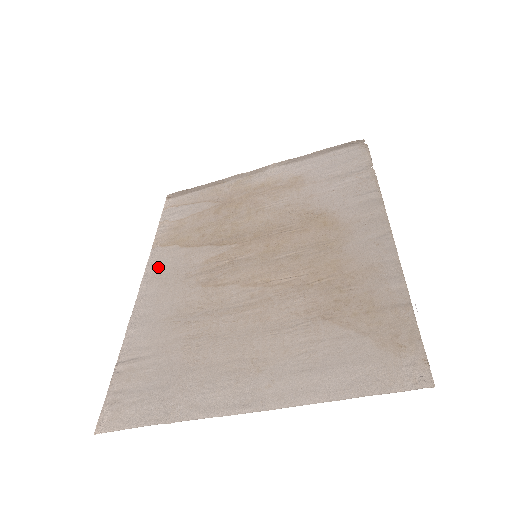
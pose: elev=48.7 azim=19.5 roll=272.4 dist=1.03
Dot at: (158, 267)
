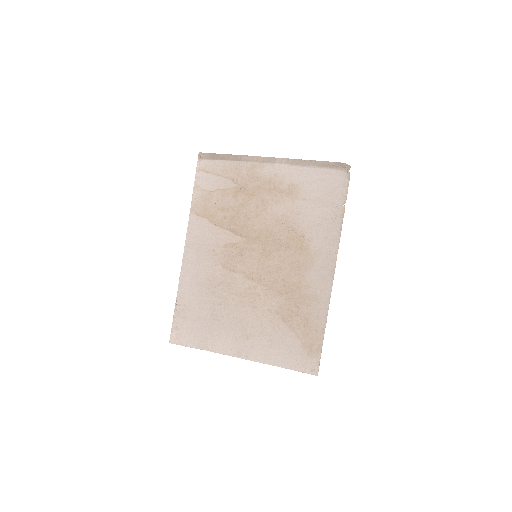
Dot at: (195, 236)
